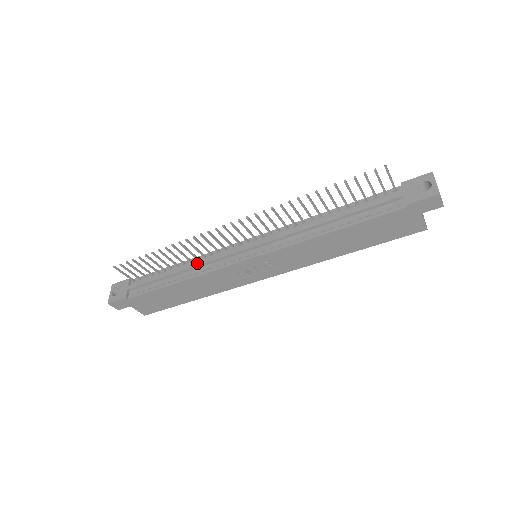
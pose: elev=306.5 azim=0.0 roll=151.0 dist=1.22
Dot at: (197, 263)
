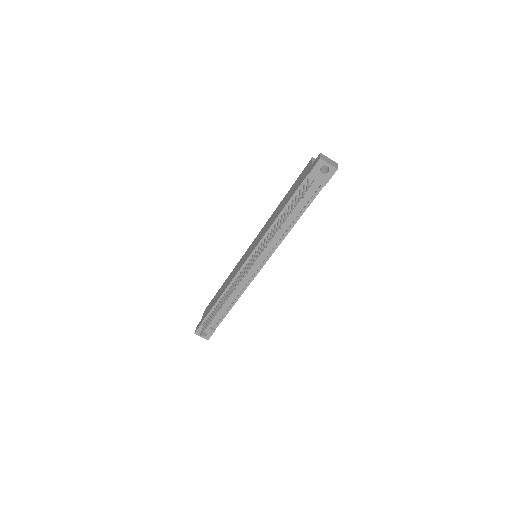
Dot at: (235, 290)
